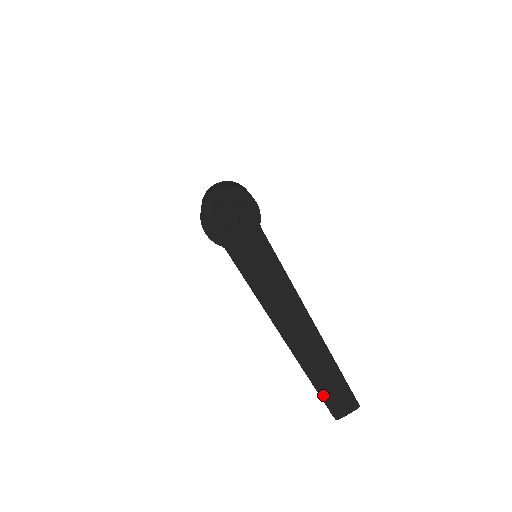
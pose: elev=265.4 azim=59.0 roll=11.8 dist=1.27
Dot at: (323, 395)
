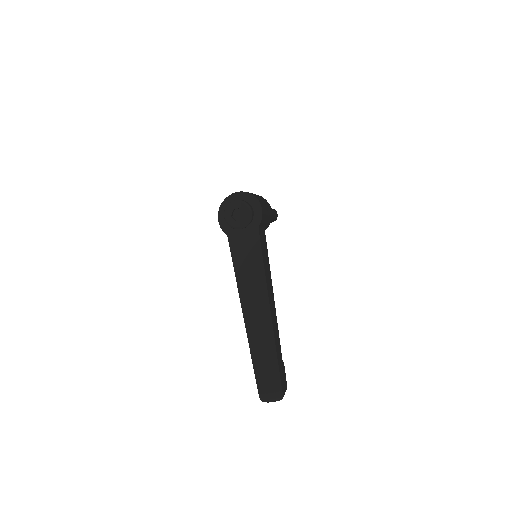
Dot at: (257, 375)
